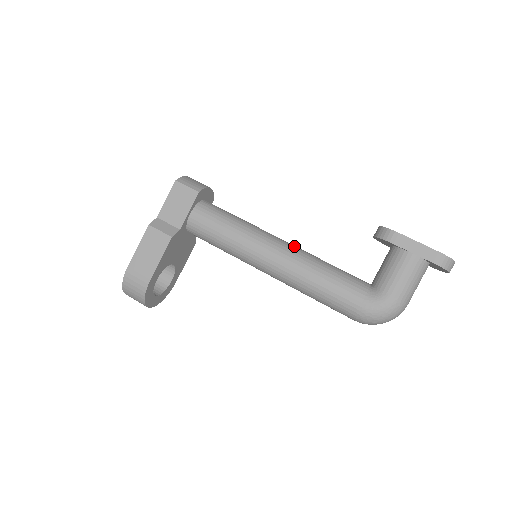
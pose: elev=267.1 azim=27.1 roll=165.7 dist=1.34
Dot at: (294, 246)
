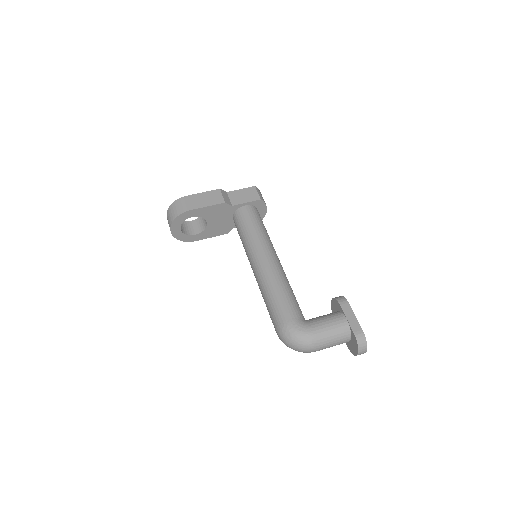
Dot at: (282, 267)
